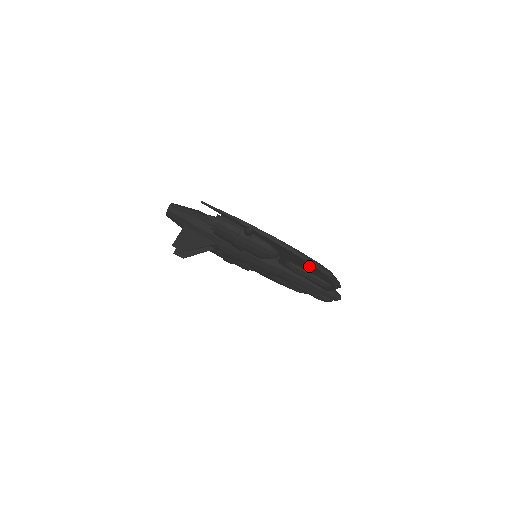
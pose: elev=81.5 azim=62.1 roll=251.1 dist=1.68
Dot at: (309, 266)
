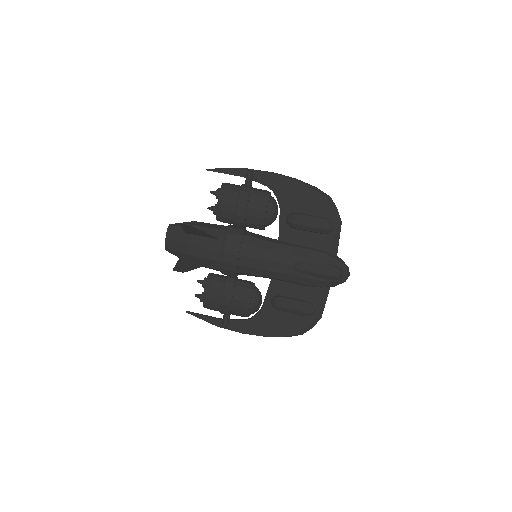
Dot at: (307, 194)
